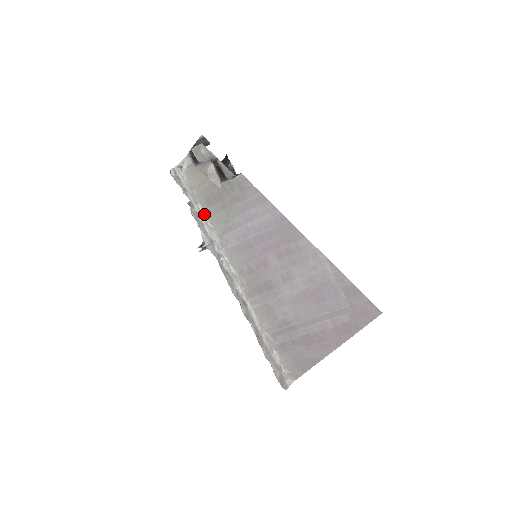
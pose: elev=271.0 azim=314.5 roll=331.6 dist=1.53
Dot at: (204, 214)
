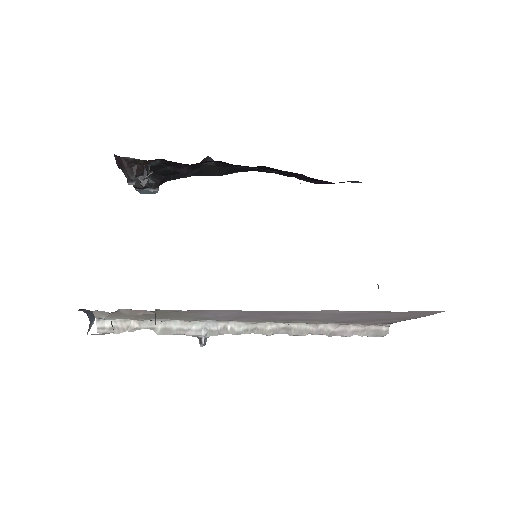
Dot at: (171, 320)
